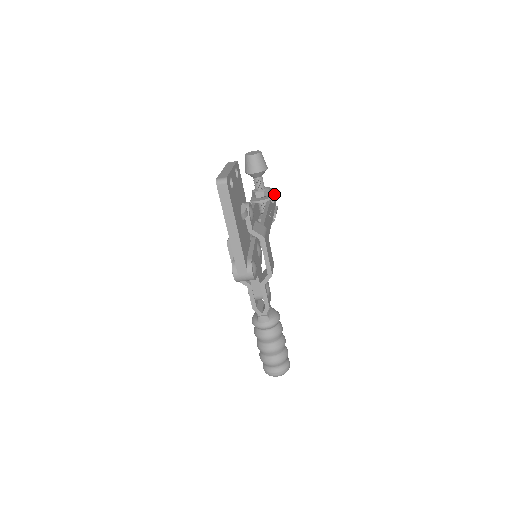
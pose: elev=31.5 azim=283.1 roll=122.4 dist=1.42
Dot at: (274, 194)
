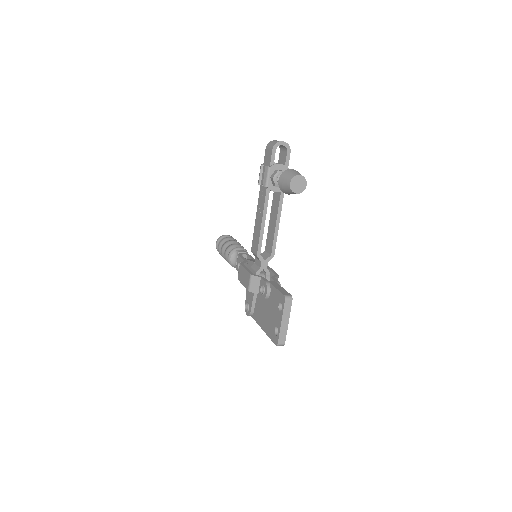
Dot at: occluded
